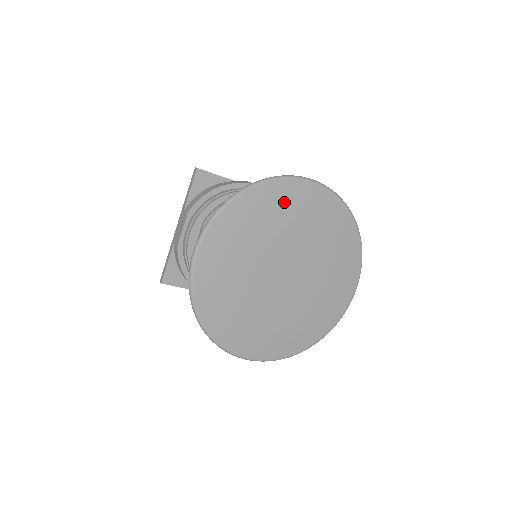
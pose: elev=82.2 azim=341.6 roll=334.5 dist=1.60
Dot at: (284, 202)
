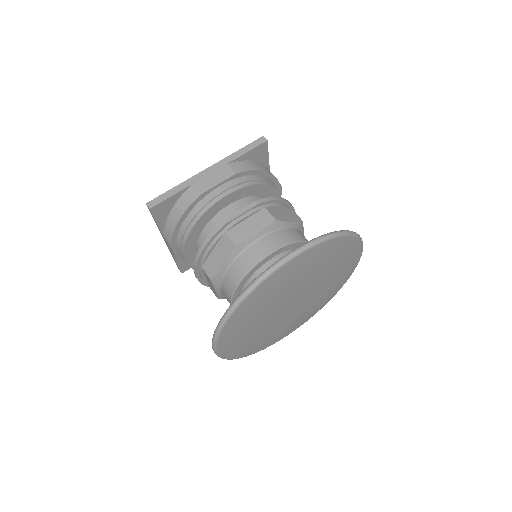
Dot at: (346, 256)
